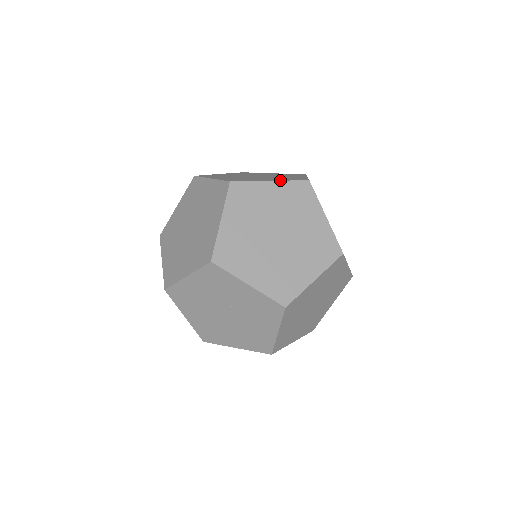
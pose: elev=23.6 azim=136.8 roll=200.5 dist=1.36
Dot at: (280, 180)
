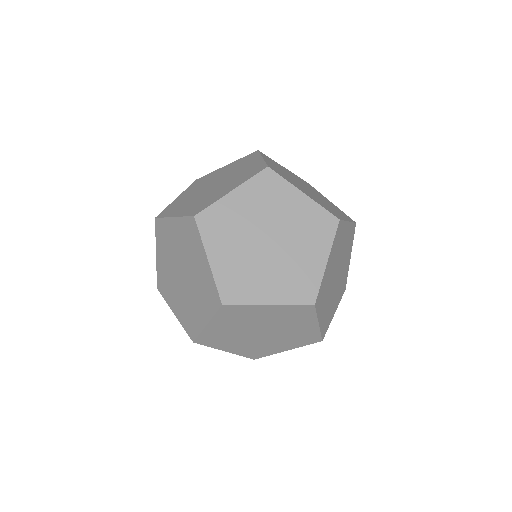
Dot at: (314, 199)
